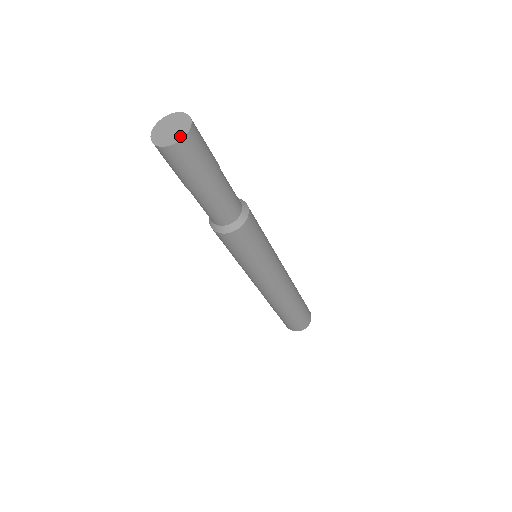
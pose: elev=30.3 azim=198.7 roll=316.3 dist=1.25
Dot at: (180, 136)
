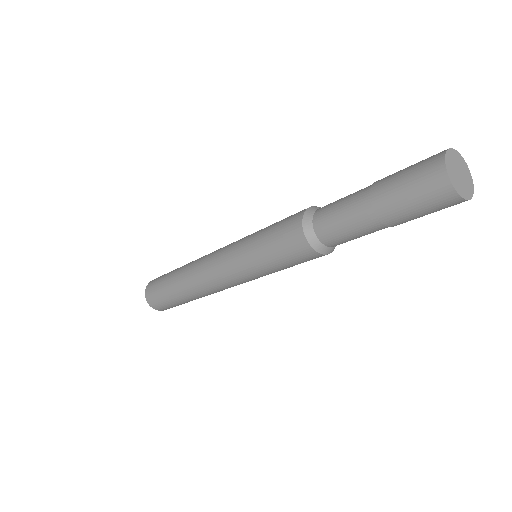
Dot at: (471, 189)
